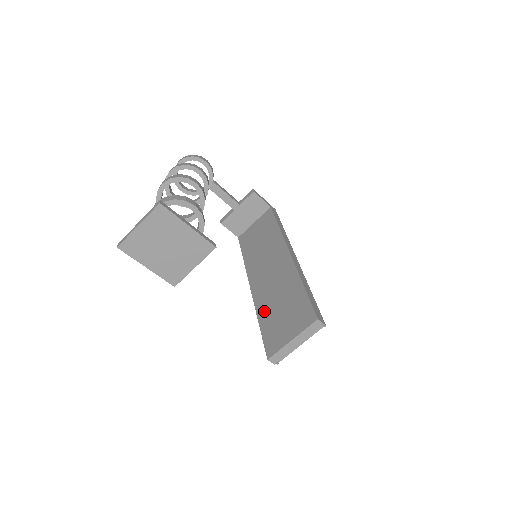
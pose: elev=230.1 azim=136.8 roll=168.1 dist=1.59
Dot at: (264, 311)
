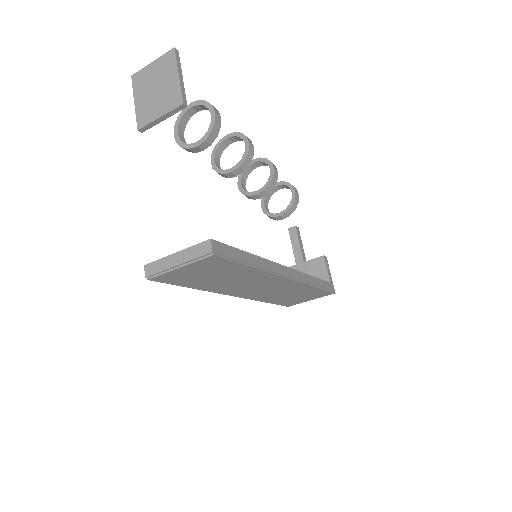
Dot at: occluded
